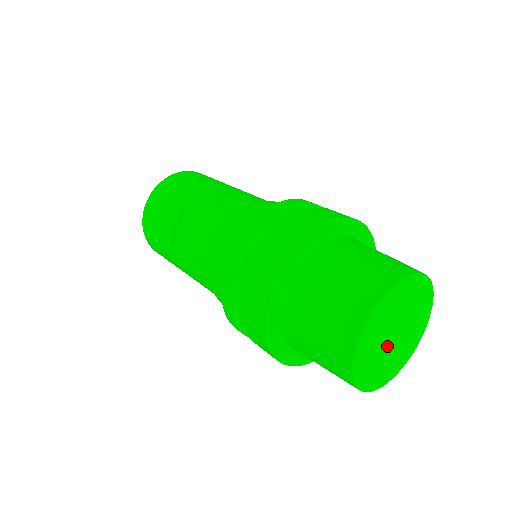
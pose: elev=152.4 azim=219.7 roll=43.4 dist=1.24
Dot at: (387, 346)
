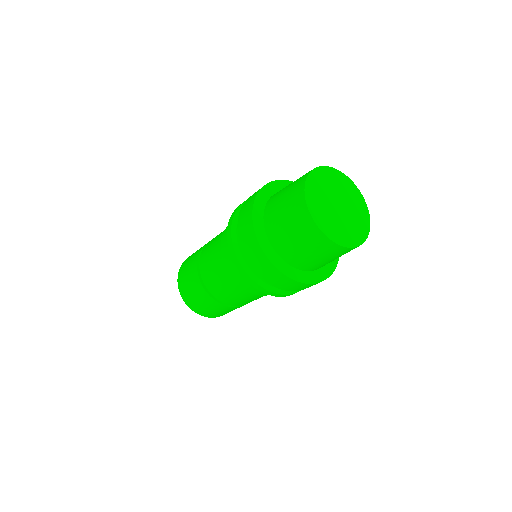
Dot at: (332, 204)
